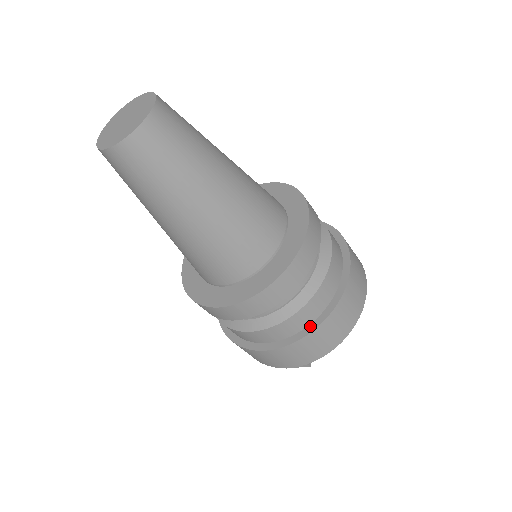
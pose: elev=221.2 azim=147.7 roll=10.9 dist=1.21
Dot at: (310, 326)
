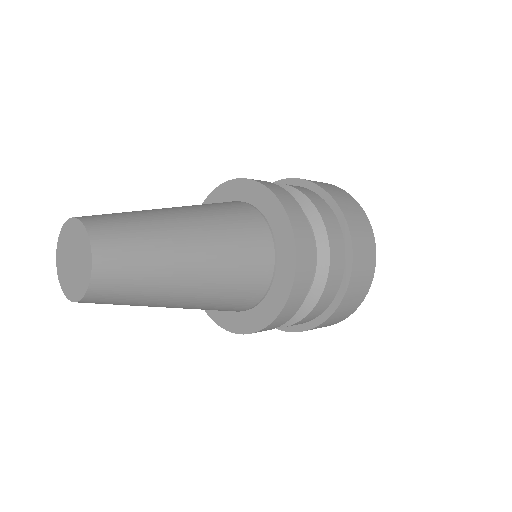
Dot at: (321, 316)
